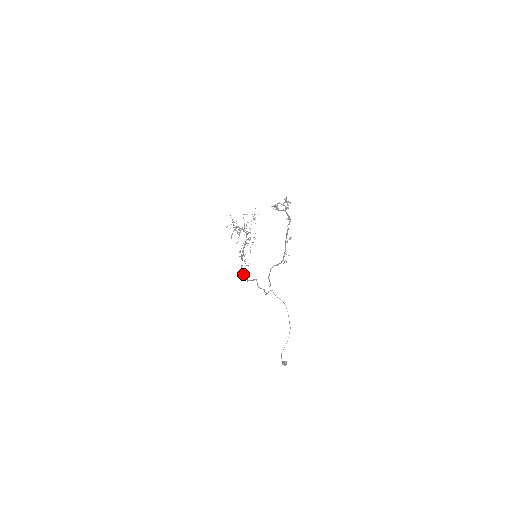
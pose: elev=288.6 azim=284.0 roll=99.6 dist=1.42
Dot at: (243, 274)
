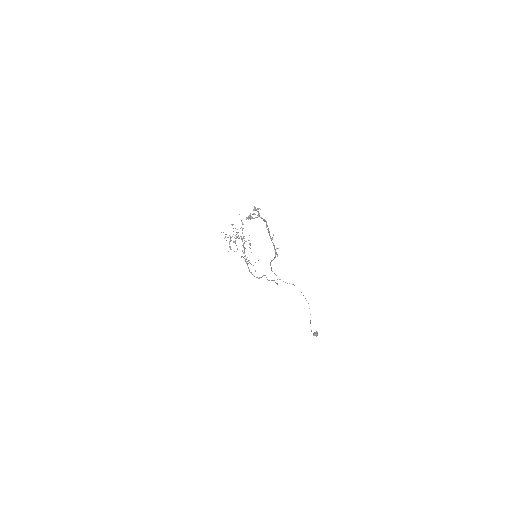
Dot at: occluded
